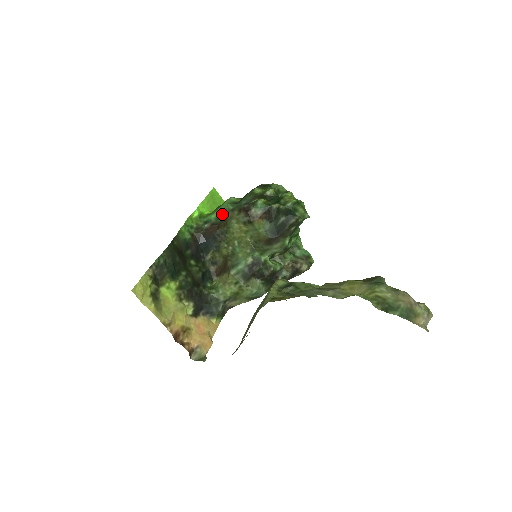
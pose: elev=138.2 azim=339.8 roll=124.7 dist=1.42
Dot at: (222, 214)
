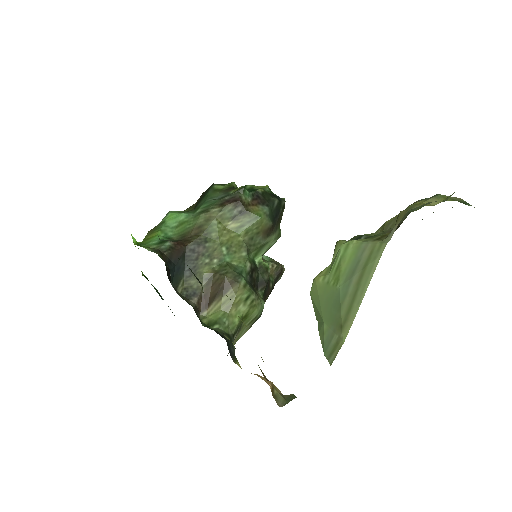
Dot at: (173, 231)
